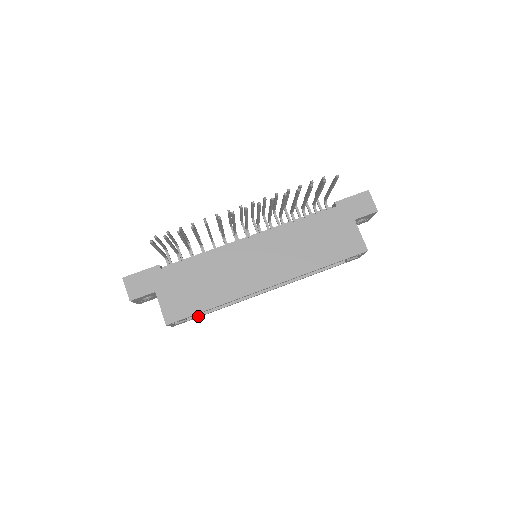
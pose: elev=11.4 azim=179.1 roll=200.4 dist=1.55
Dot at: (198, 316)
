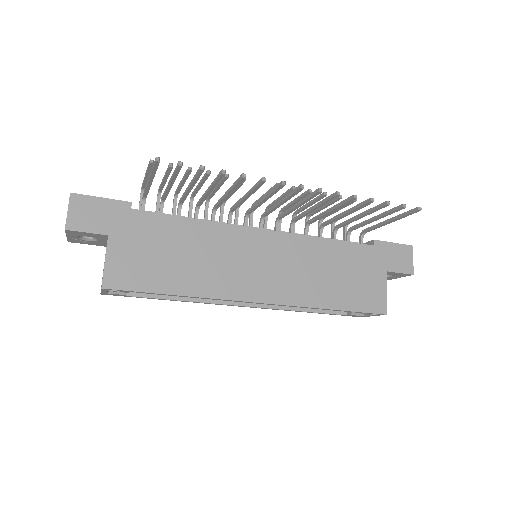
Dot at: (143, 296)
